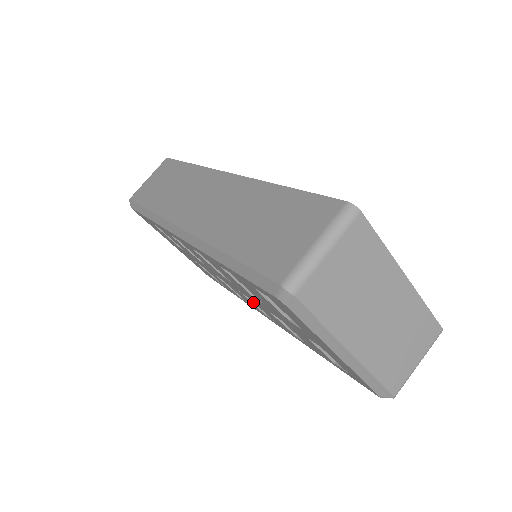
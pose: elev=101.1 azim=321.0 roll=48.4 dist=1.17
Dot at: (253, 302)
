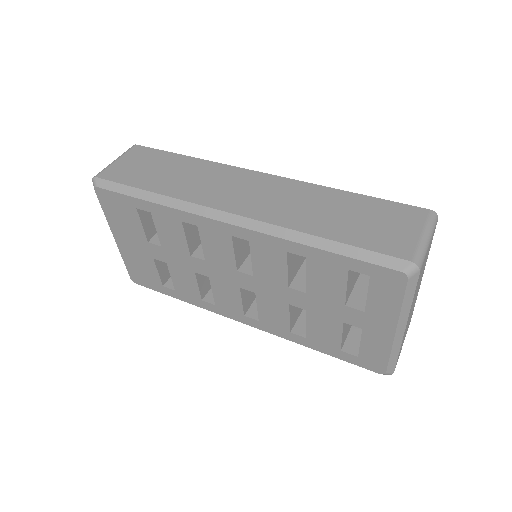
Dot at: (242, 301)
